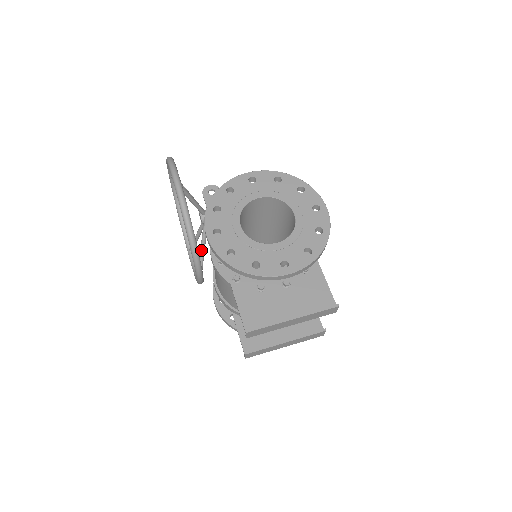
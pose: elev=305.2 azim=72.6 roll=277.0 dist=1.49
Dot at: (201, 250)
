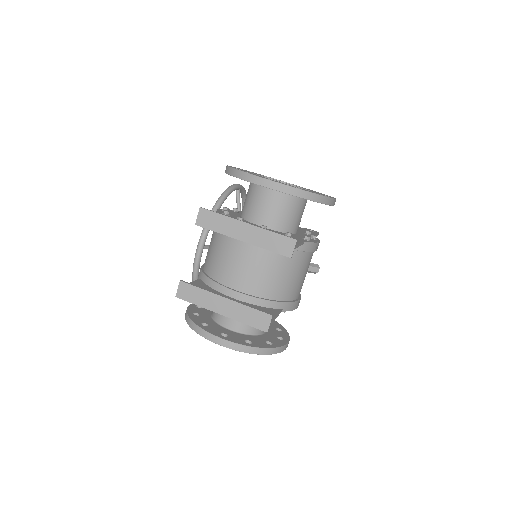
Dot at: occluded
